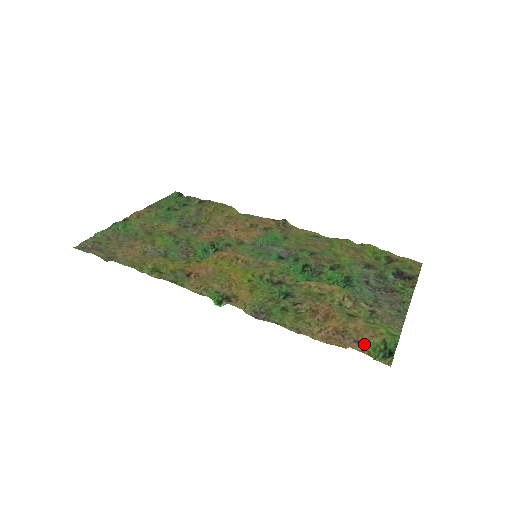
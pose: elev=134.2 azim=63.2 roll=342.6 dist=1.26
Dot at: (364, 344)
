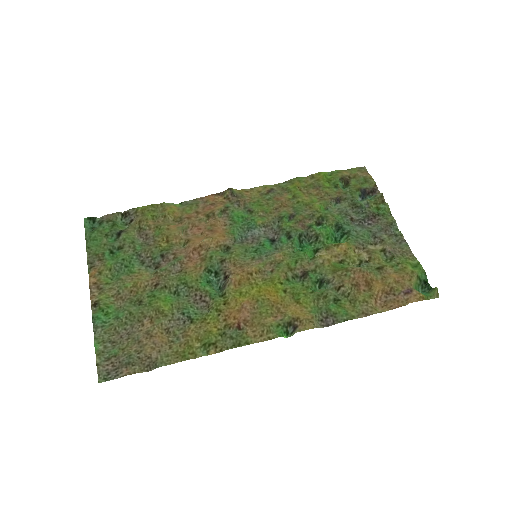
Dot at: (413, 292)
